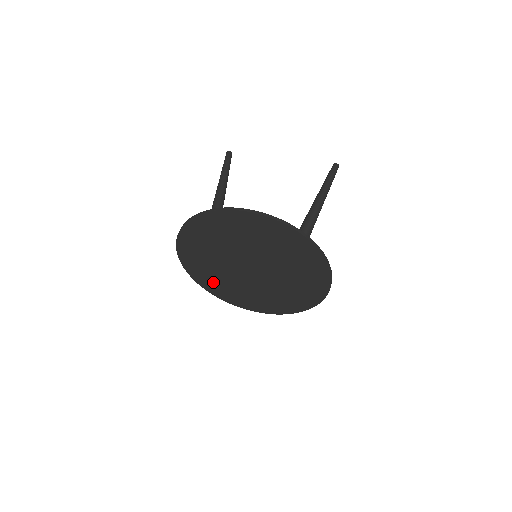
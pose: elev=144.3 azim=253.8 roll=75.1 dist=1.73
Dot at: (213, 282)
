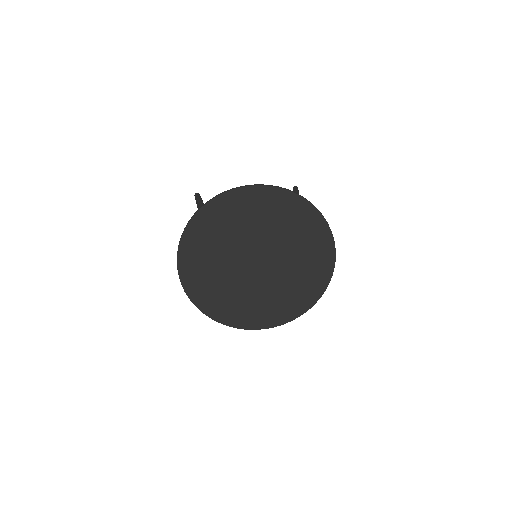
Dot at: (214, 298)
